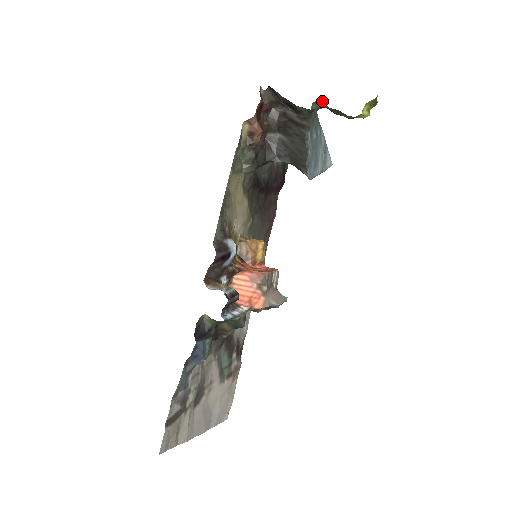
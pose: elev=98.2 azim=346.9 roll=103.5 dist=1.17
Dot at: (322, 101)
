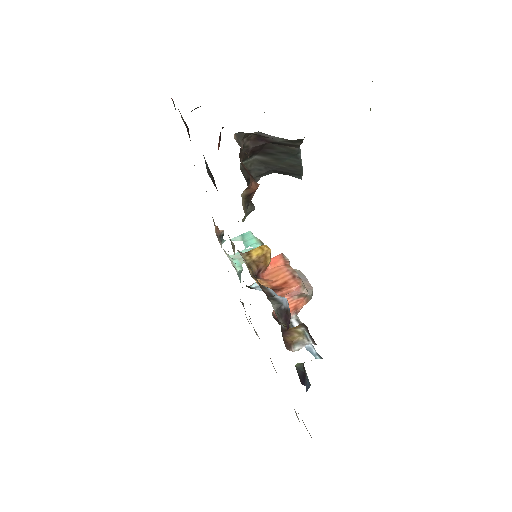
Dot at: occluded
